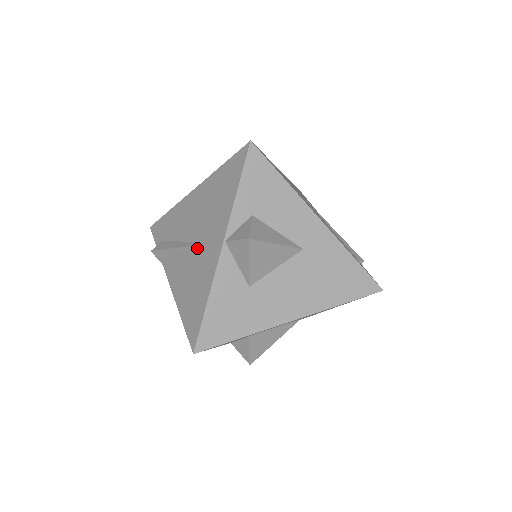
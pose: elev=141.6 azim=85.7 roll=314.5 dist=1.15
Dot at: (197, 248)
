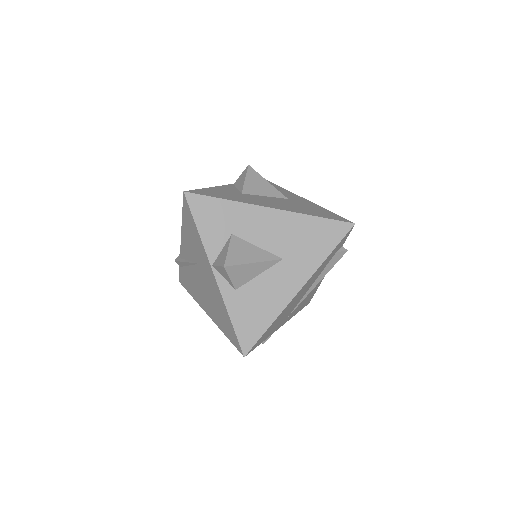
Dot at: occluded
